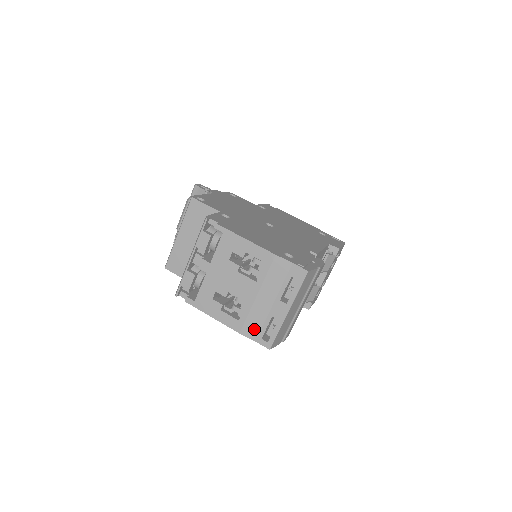
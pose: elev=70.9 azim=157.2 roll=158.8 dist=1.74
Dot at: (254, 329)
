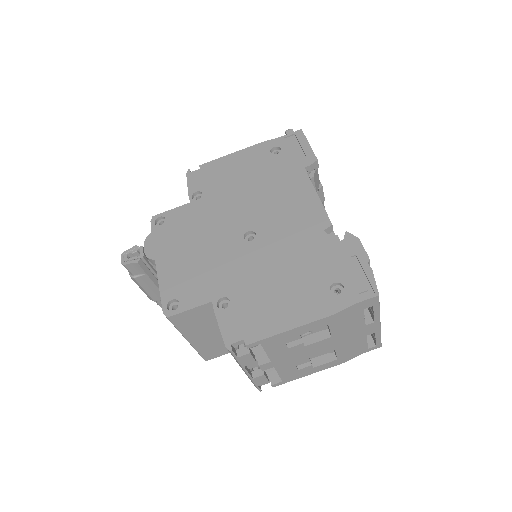
Dot at: (356, 351)
